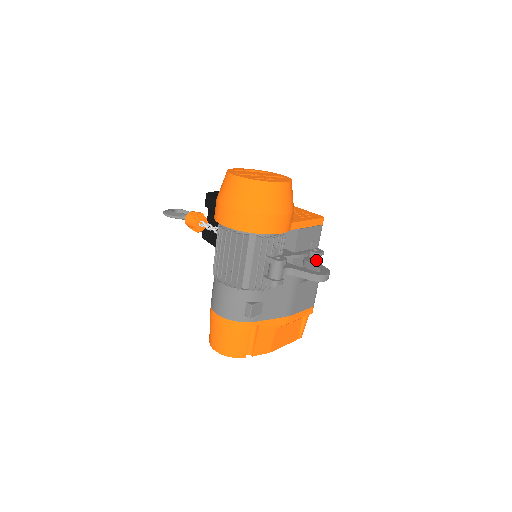
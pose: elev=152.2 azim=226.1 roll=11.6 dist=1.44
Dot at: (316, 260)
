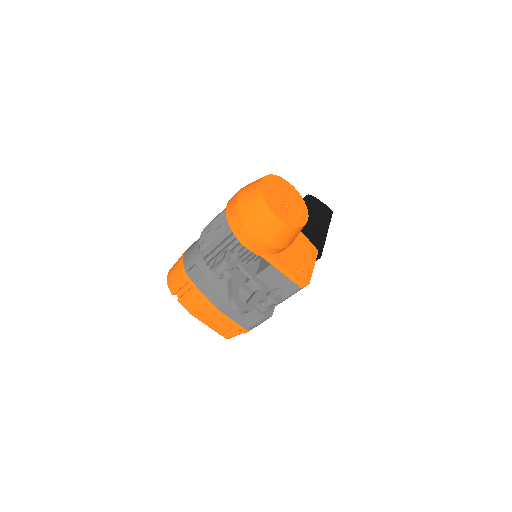
Dot at: (264, 299)
